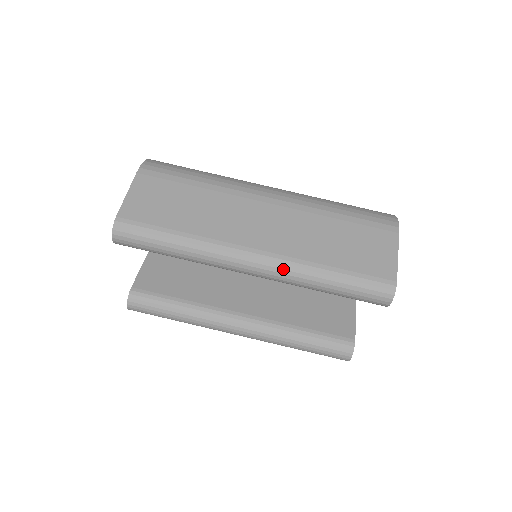
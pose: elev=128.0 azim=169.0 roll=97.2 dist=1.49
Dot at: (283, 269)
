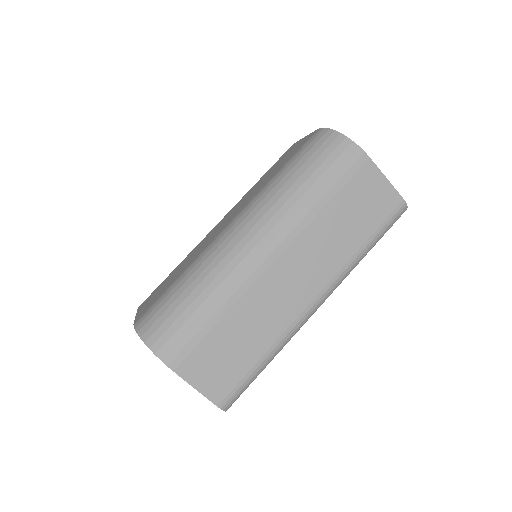
Dot at: occluded
